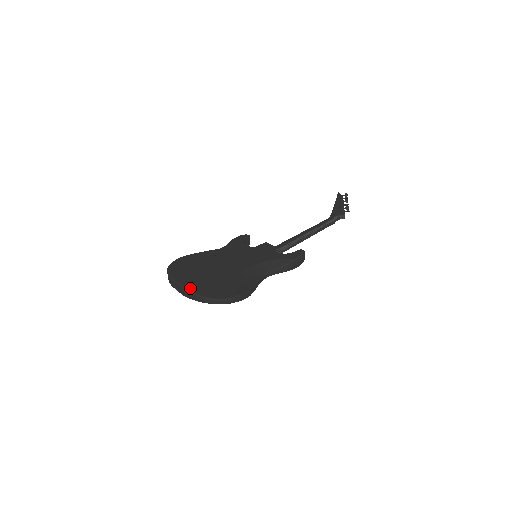
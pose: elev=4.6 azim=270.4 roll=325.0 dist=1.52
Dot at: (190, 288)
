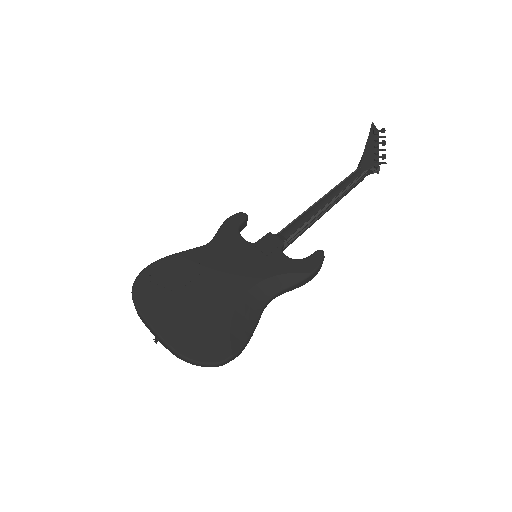
Dot at: (166, 338)
